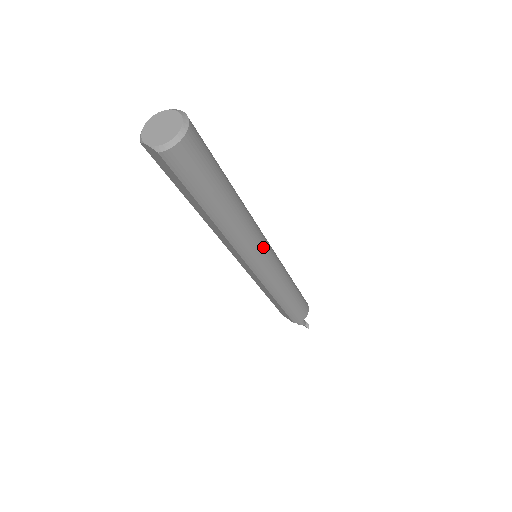
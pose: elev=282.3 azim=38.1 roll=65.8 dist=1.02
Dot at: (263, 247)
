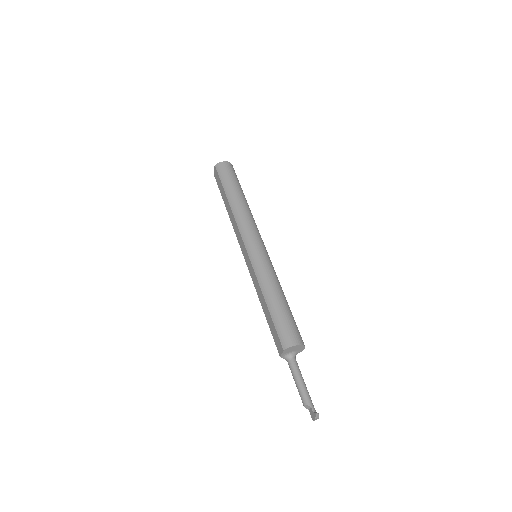
Dot at: (256, 234)
